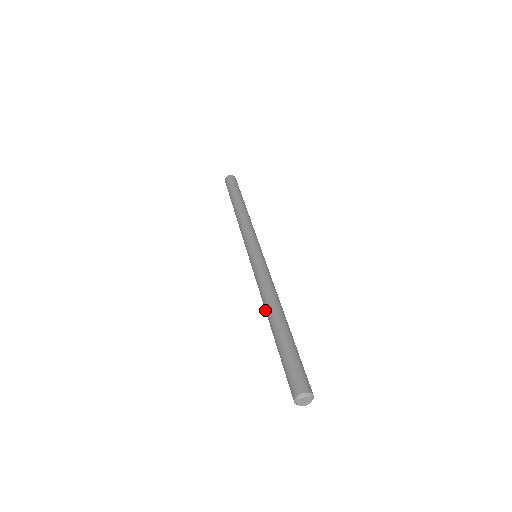
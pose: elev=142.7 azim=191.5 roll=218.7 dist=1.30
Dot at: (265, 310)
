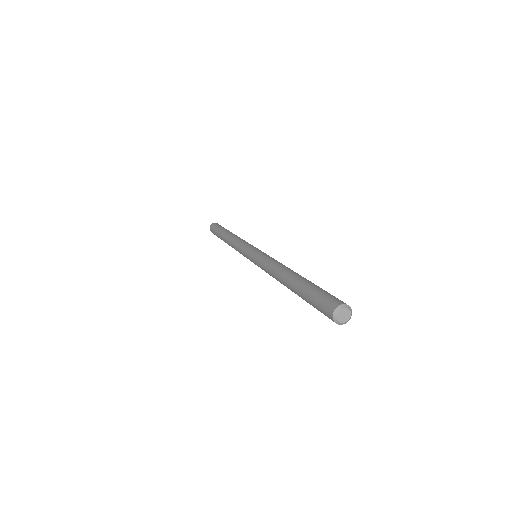
Dot at: (278, 275)
